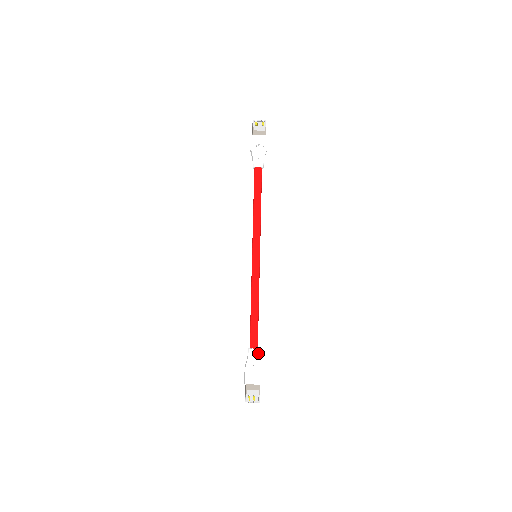
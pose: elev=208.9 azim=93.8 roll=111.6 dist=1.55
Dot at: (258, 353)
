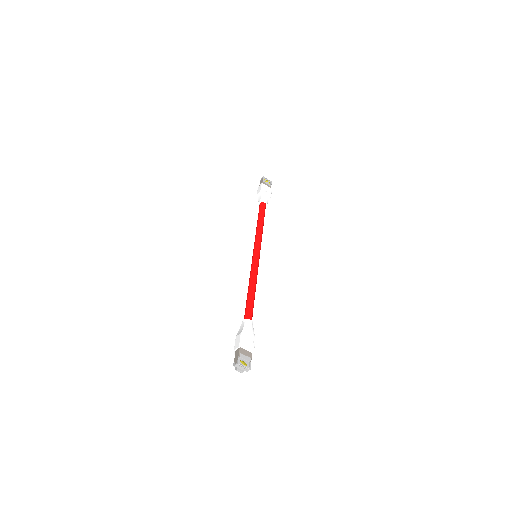
Dot at: occluded
